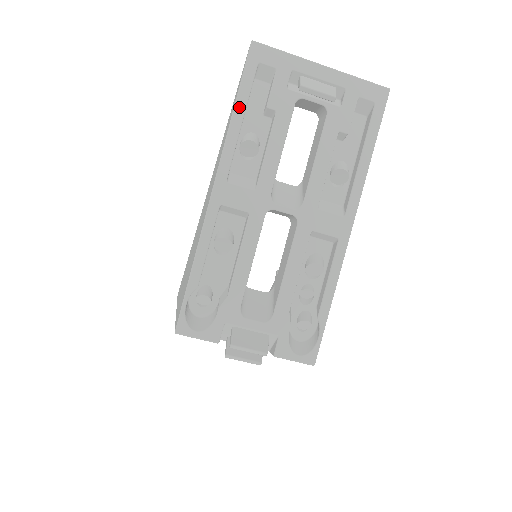
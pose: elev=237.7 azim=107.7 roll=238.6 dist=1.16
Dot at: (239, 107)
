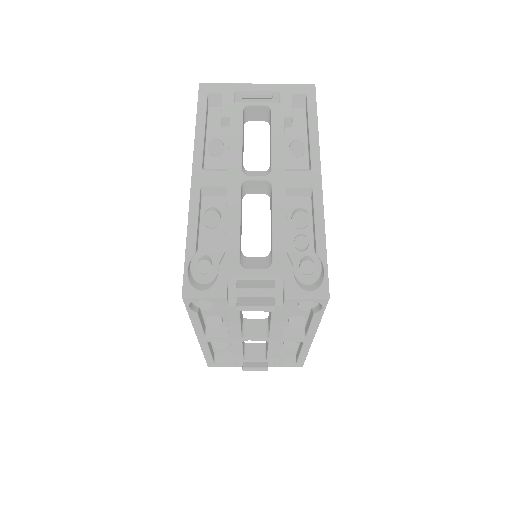
Dot at: (200, 122)
